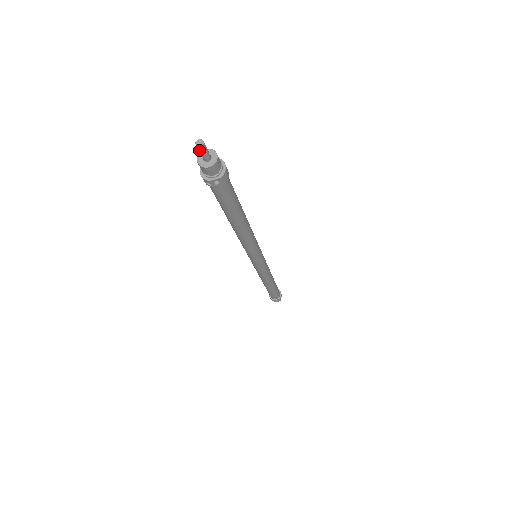
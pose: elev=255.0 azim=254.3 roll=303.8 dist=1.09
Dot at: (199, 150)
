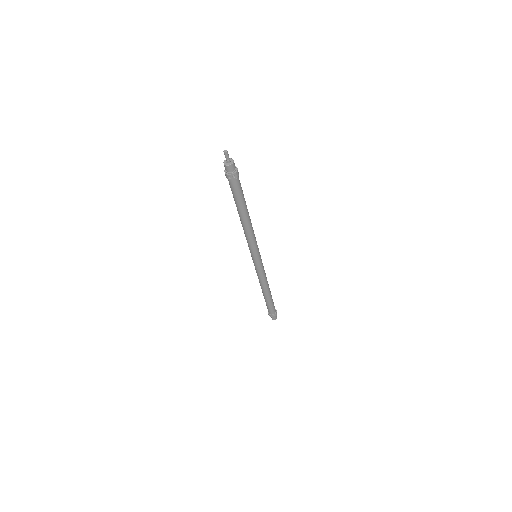
Dot at: (225, 155)
